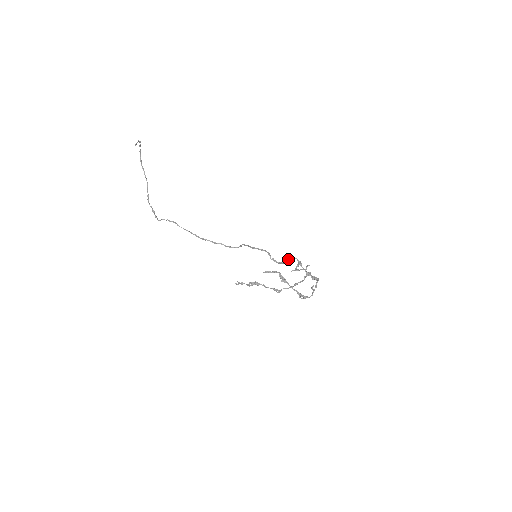
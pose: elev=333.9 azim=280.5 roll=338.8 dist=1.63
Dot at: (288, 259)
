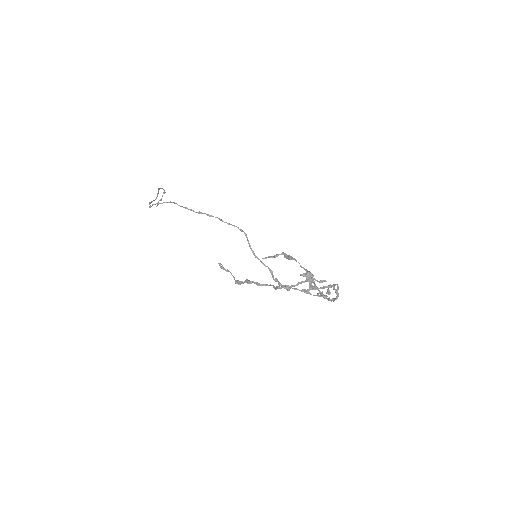
Dot at: (297, 284)
